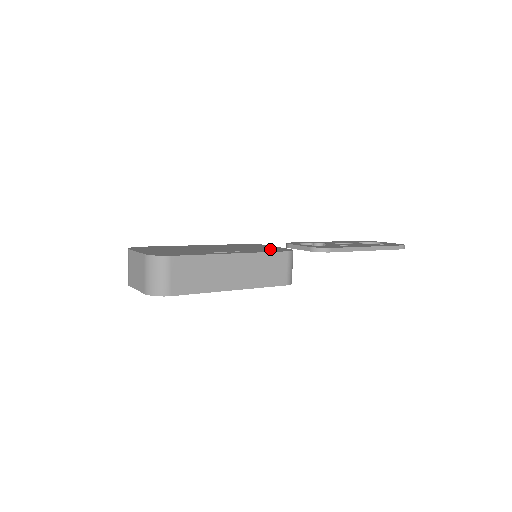
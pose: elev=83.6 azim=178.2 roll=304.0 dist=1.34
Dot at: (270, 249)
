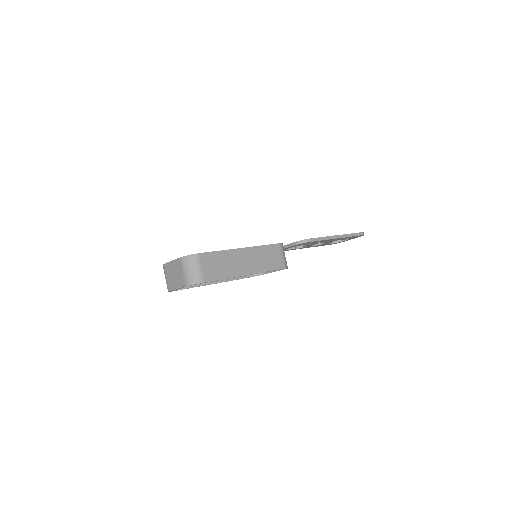
Dot at: occluded
